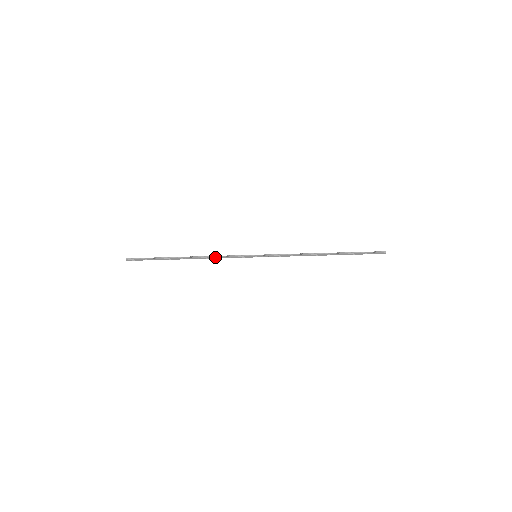
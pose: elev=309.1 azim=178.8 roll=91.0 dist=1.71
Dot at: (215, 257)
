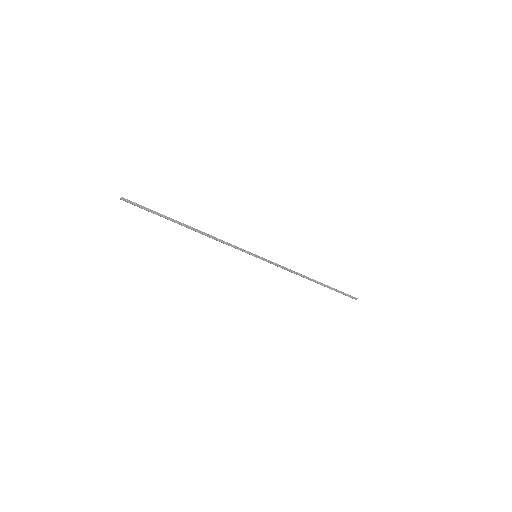
Dot at: (218, 240)
